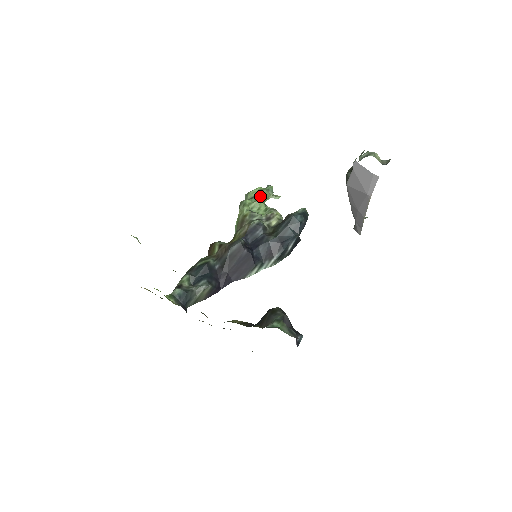
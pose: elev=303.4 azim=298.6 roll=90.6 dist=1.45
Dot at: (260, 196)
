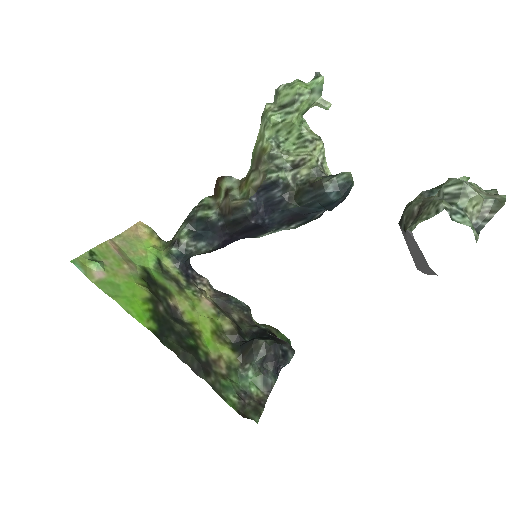
Dot at: (294, 110)
